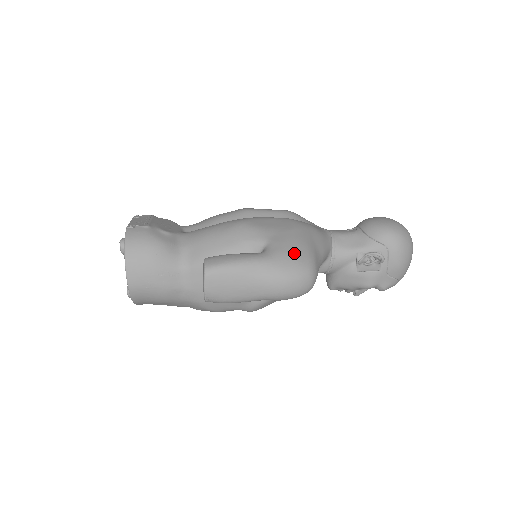
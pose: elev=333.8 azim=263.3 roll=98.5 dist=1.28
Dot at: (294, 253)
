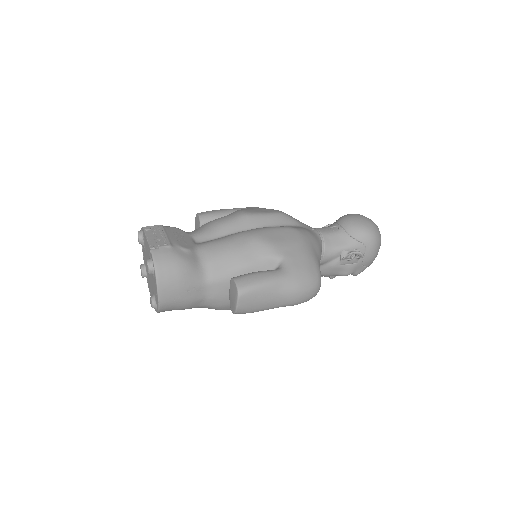
Dot at: (306, 267)
